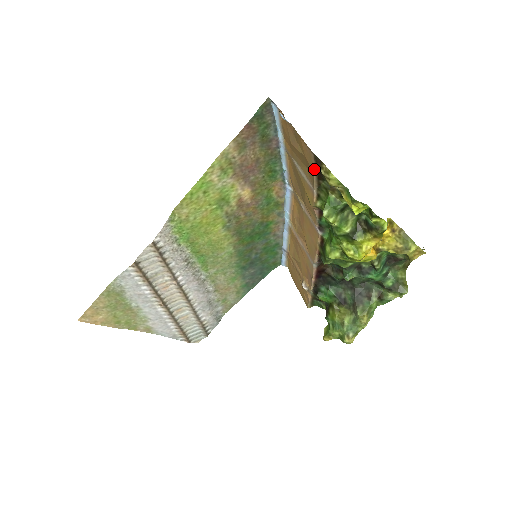
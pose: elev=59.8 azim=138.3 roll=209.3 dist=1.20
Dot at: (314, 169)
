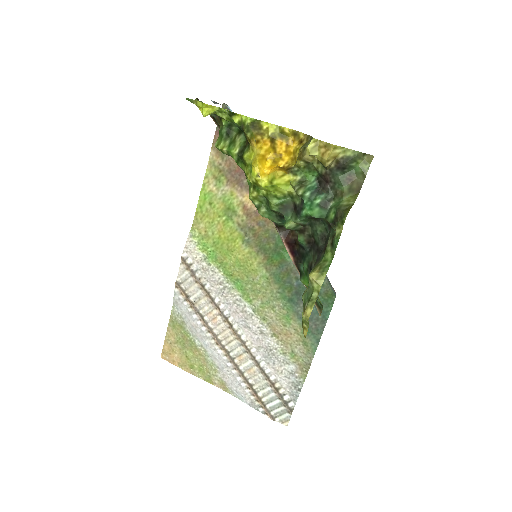
Dot at: occluded
